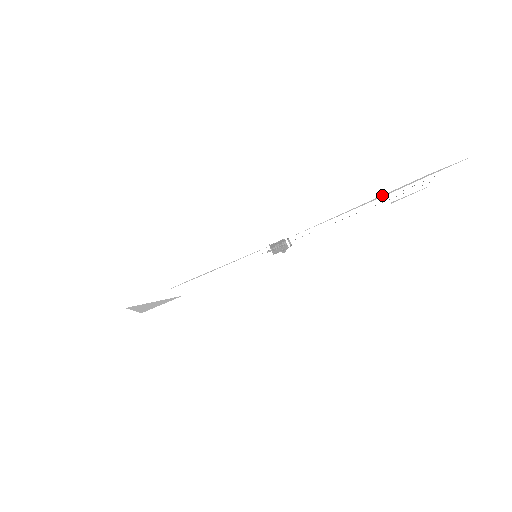
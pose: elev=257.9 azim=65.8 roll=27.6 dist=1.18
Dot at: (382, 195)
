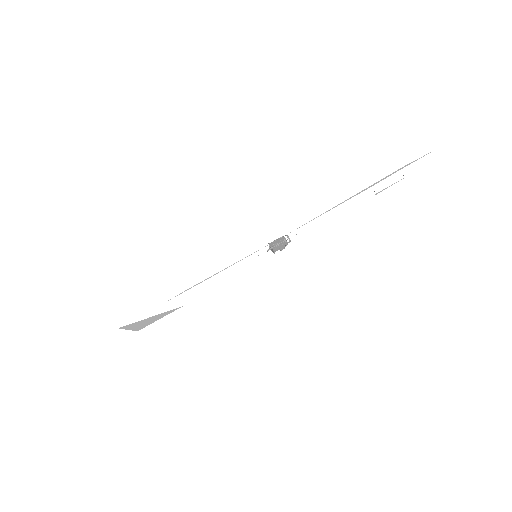
Dot at: (366, 188)
